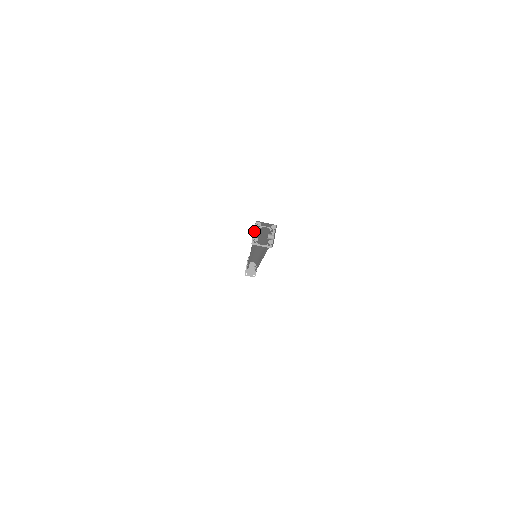
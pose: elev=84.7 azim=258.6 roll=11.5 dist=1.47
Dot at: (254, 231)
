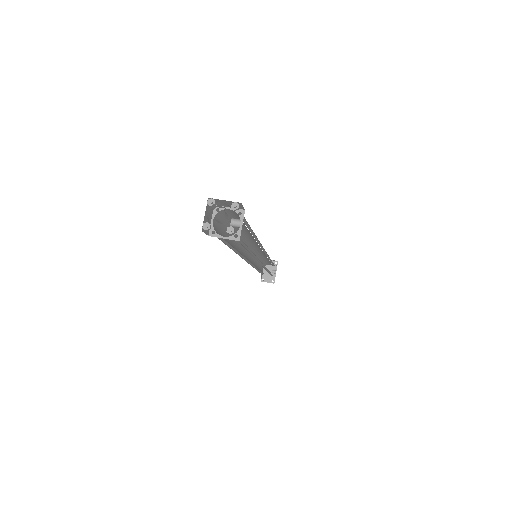
Dot at: (212, 215)
